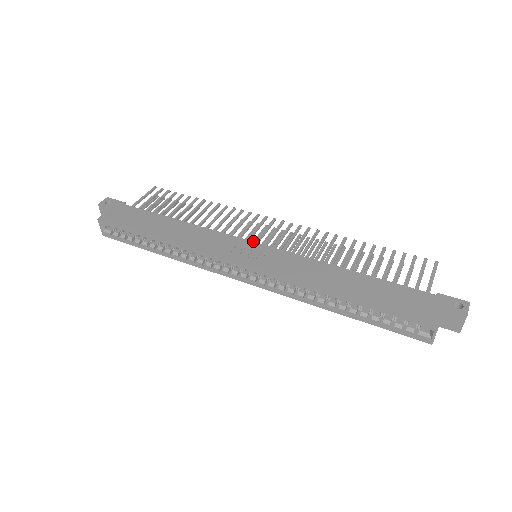
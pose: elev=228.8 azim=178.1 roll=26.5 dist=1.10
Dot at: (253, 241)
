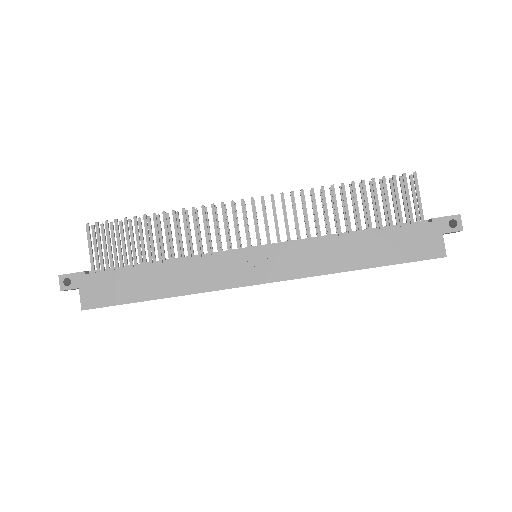
Dot at: occluded
